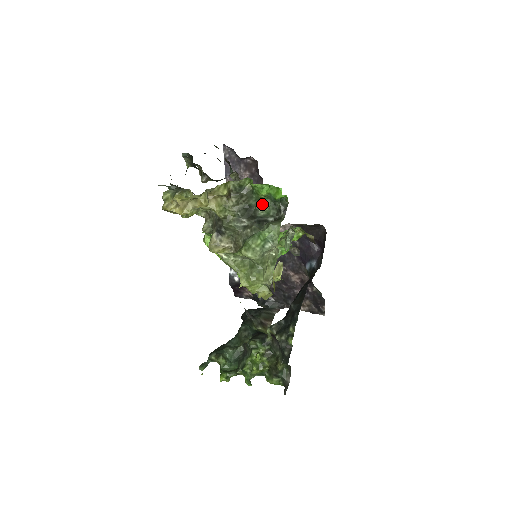
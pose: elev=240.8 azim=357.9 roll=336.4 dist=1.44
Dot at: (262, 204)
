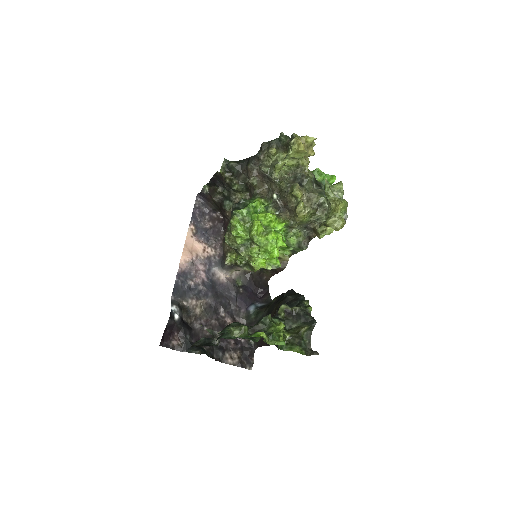
Dot at: occluded
